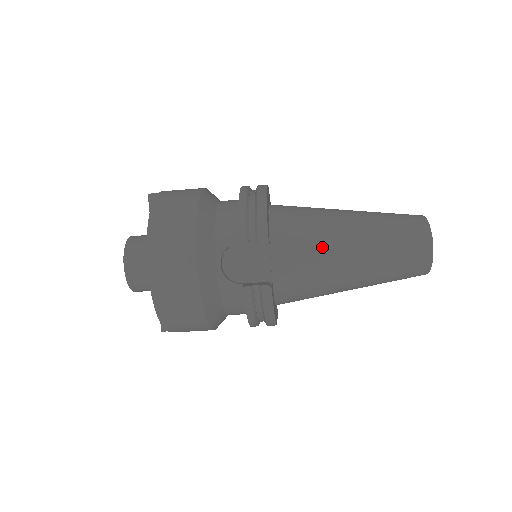
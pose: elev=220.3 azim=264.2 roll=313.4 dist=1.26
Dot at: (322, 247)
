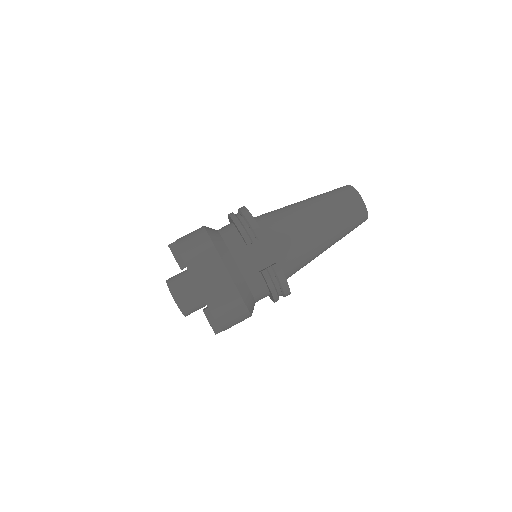
Dot at: (297, 228)
